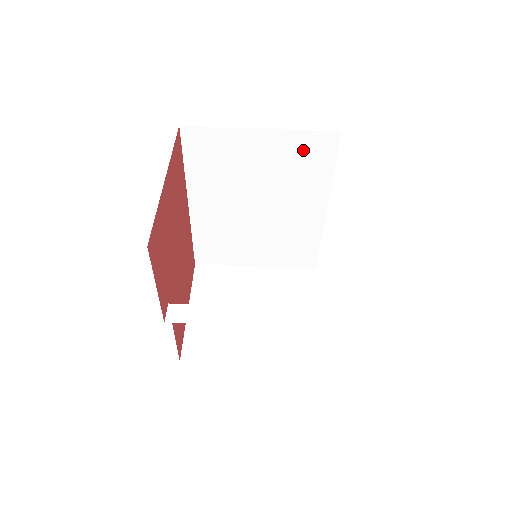
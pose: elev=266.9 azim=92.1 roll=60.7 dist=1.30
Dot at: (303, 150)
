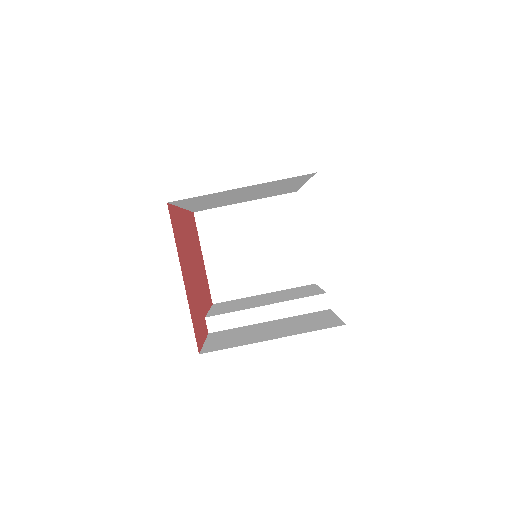
Dot at: (281, 182)
